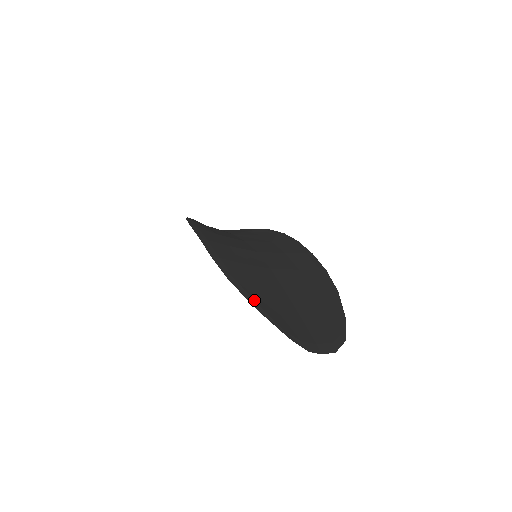
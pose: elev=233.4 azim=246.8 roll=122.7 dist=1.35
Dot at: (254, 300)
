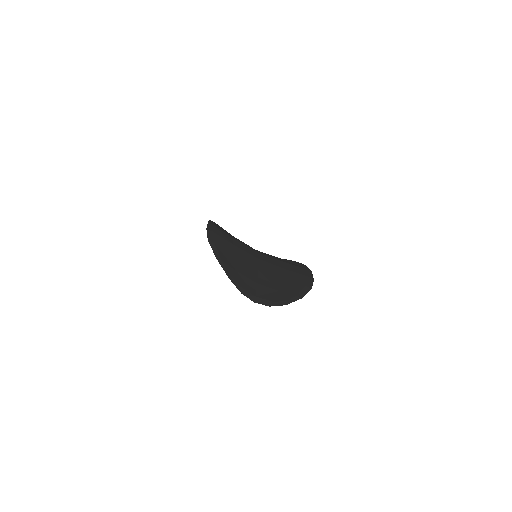
Dot at: (219, 254)
